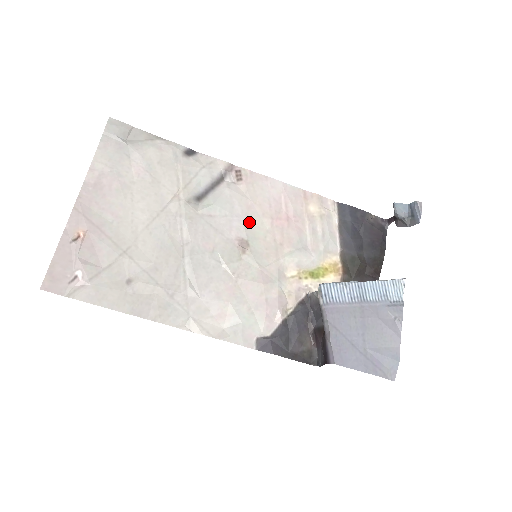
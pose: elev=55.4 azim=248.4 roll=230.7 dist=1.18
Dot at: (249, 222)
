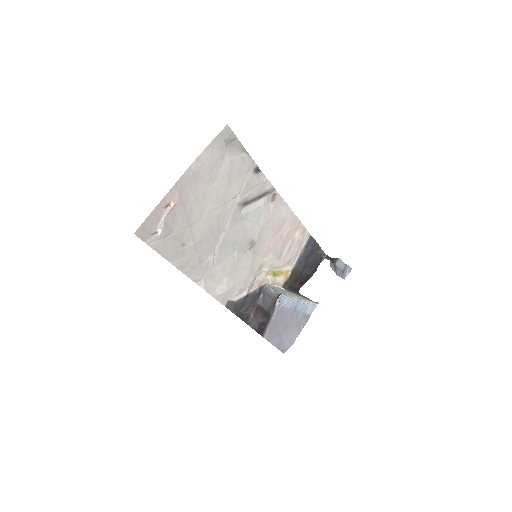
Dot at: (262, 231)
